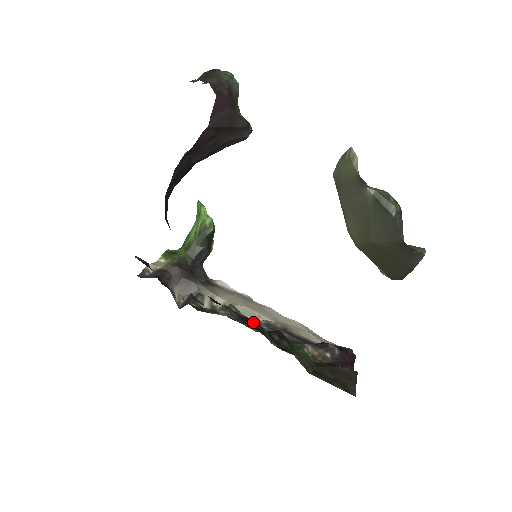
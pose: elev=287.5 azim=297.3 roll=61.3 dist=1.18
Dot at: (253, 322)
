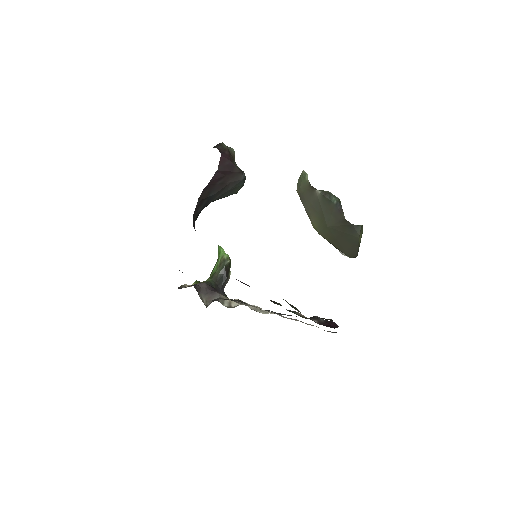
Dot at: occluded
